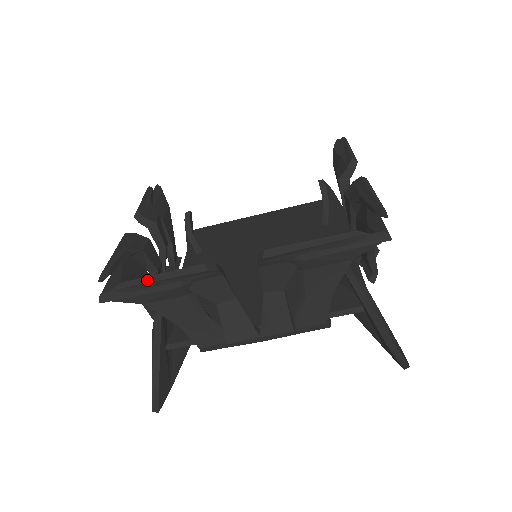
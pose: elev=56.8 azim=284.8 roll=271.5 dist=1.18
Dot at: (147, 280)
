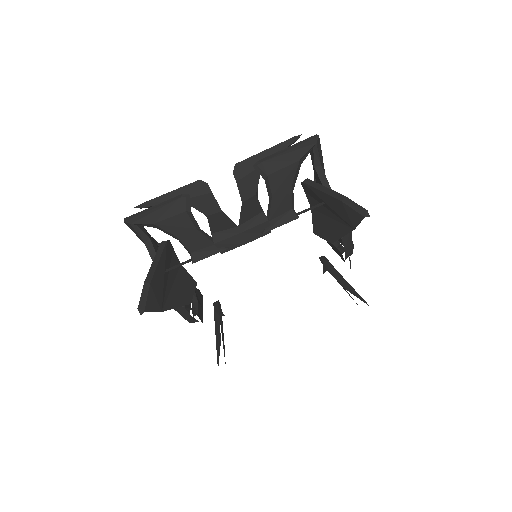
Dot at: (159, 196)
